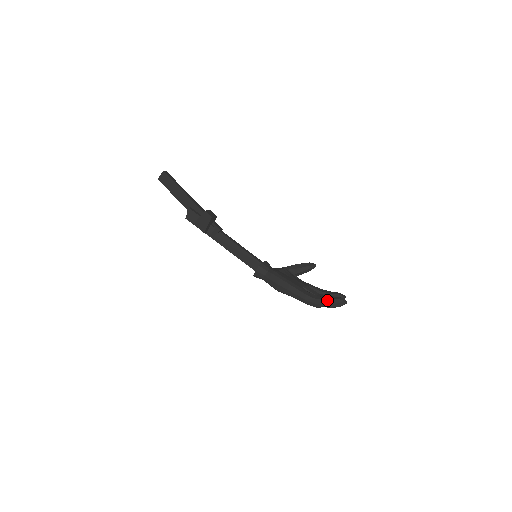
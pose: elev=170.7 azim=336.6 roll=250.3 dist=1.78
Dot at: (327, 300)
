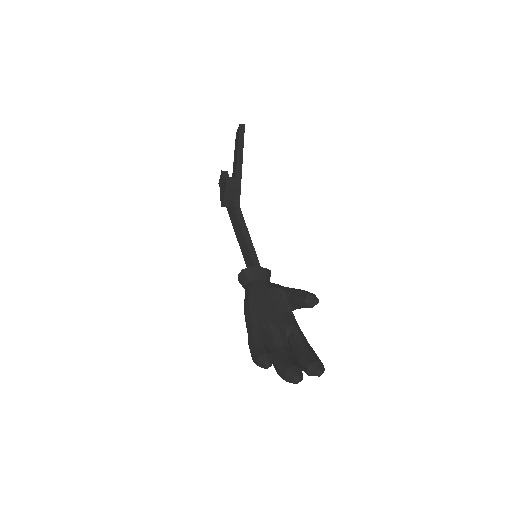
Dot at: (264, 358)
